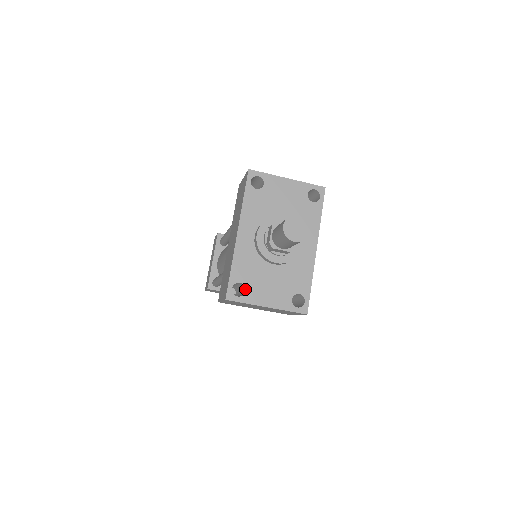
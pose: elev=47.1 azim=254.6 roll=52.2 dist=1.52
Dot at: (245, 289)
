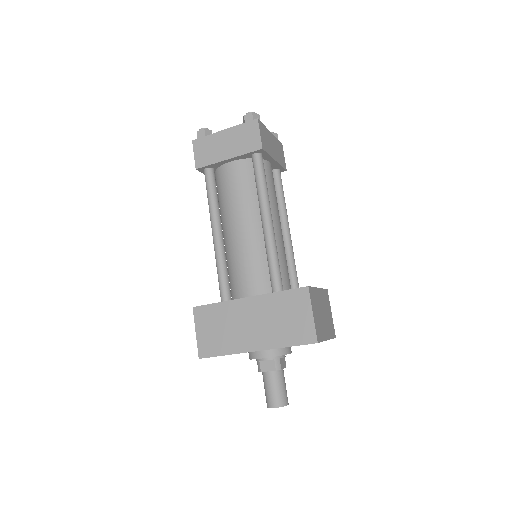
Dot at: occluded
